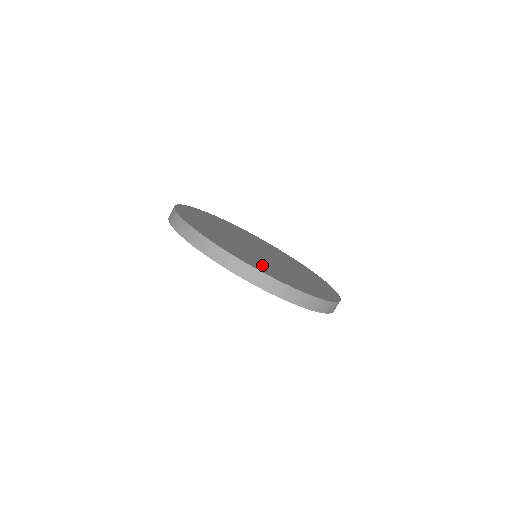
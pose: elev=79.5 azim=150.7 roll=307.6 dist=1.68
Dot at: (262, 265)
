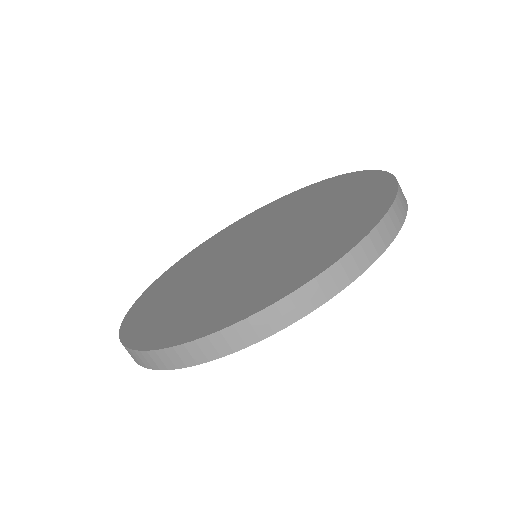
Dot at: (327, 237)
